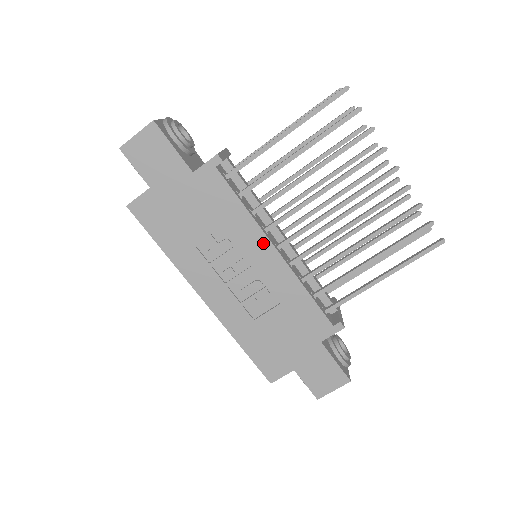
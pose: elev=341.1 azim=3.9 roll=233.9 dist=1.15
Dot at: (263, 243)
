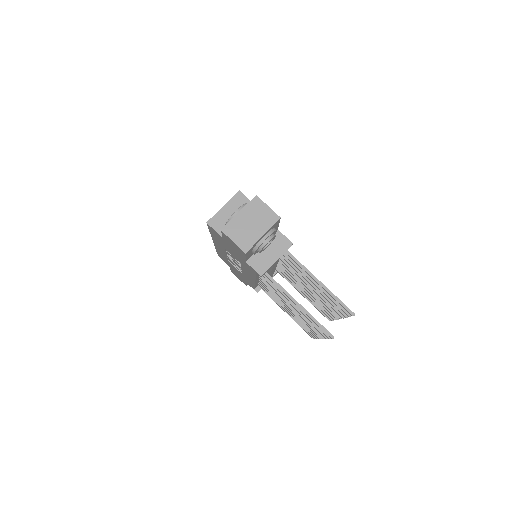
Dot at: (252, 278)
